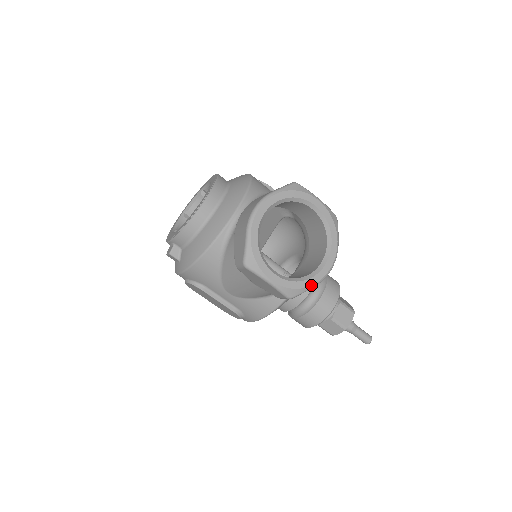
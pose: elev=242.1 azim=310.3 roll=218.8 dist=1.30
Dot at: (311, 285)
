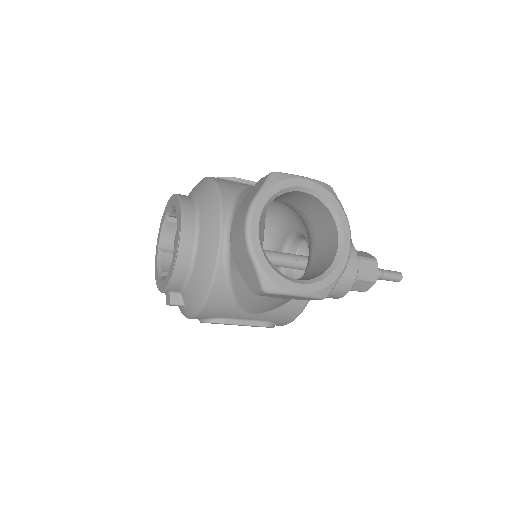
Dot at: (340, 273)
